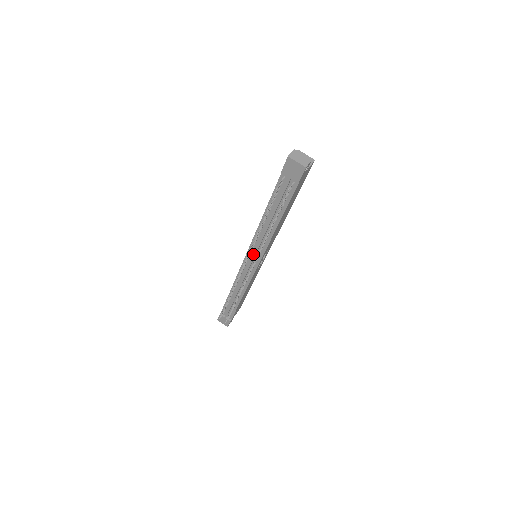
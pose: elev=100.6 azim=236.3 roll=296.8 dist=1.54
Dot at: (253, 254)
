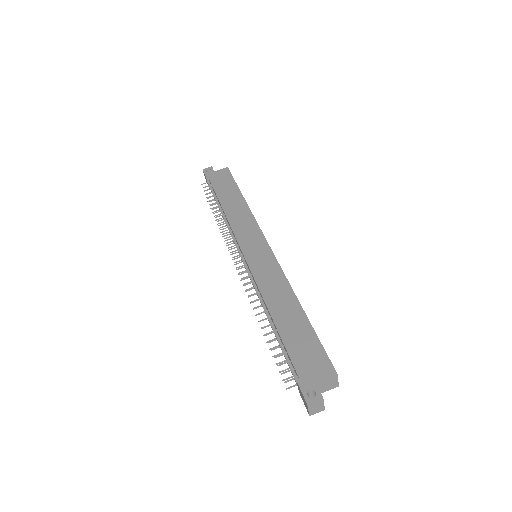
Dot at: (248, 273)
